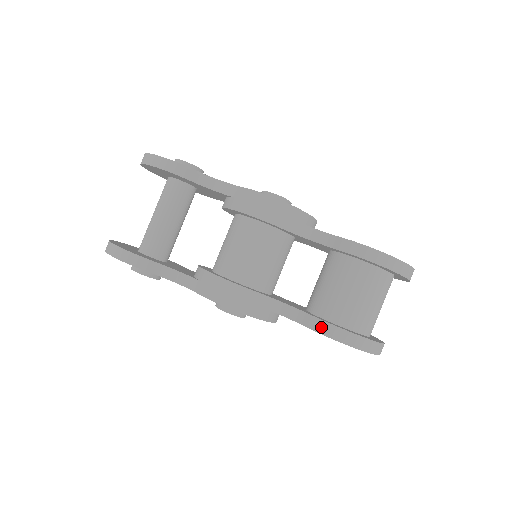
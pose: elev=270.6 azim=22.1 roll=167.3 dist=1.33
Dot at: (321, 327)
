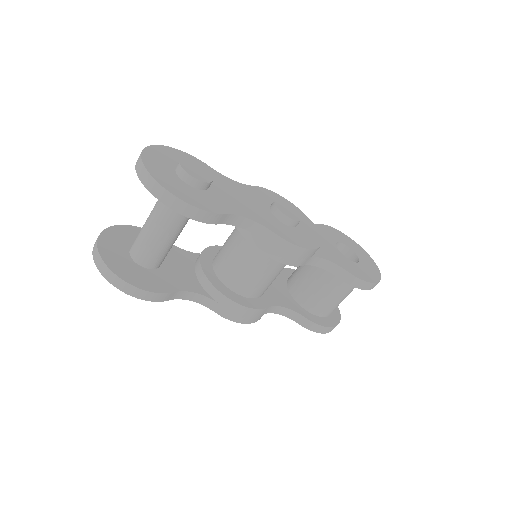
Dot at: (313, 327)
